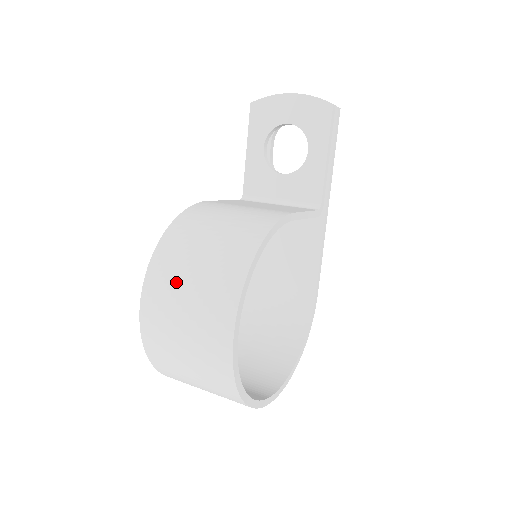
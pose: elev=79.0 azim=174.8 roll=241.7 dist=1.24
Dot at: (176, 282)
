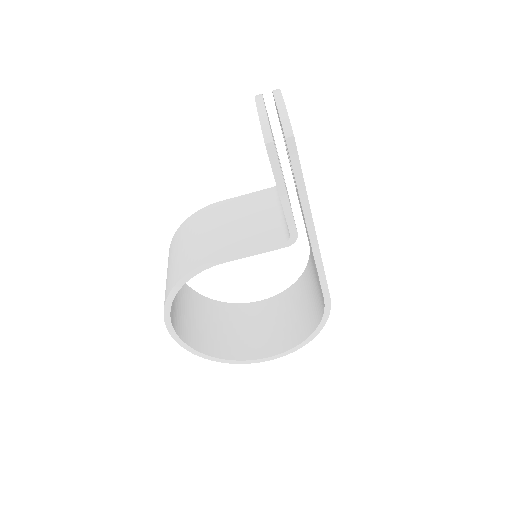
Dot at: occluded
